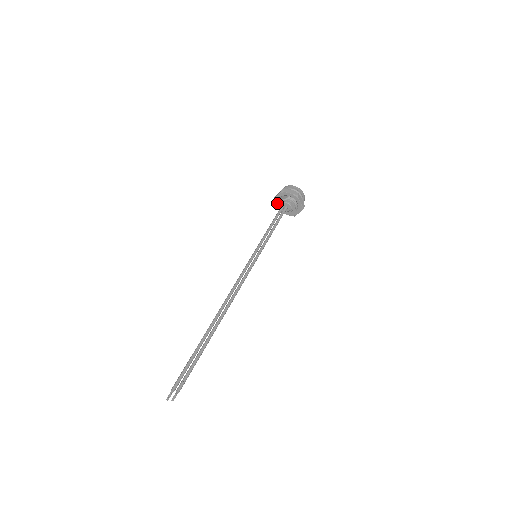
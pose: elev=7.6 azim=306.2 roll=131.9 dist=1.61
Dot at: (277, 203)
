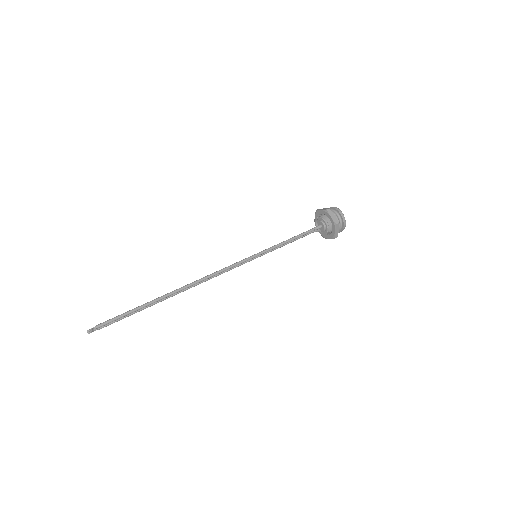
Dot at: occluded
